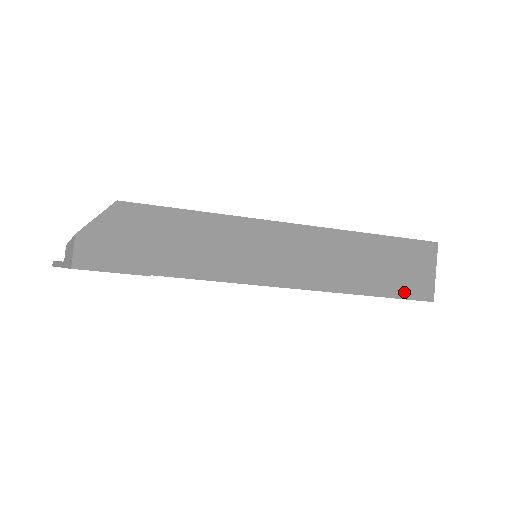
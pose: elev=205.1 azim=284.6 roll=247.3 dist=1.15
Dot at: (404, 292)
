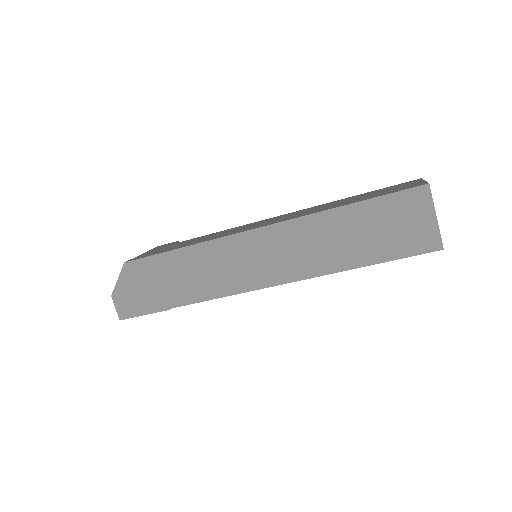
Dot at: (403, 251)
